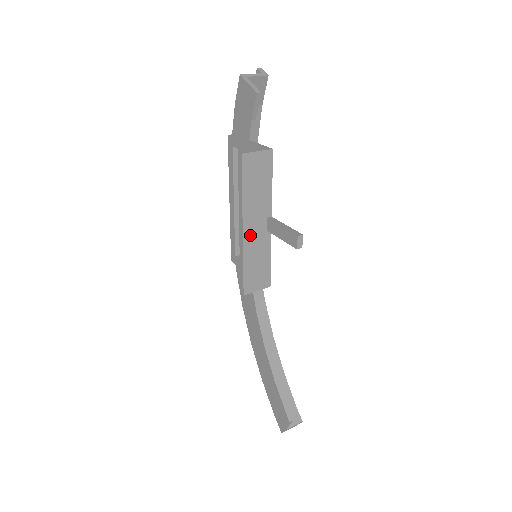
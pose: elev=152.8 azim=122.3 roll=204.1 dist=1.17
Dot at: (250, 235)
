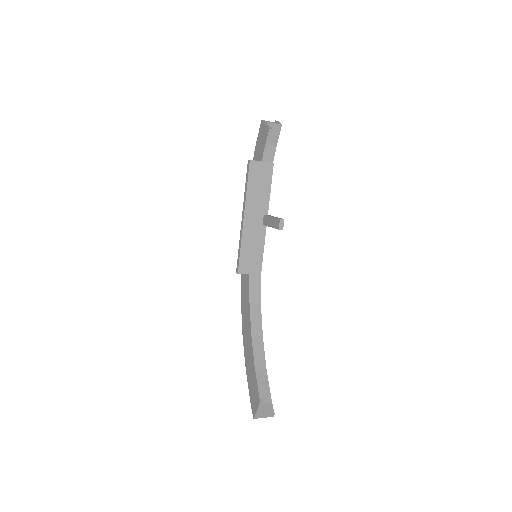
Dot at: (249, 224)
